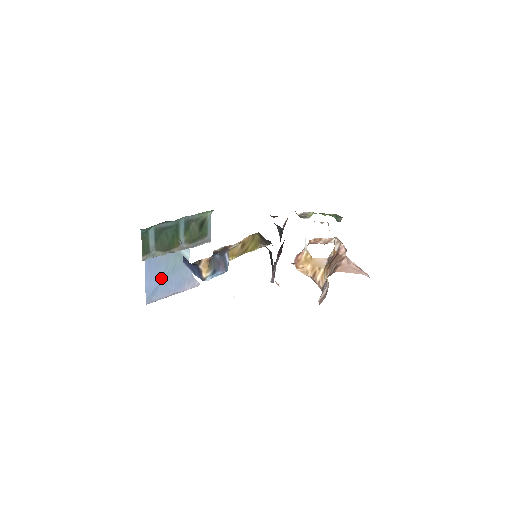
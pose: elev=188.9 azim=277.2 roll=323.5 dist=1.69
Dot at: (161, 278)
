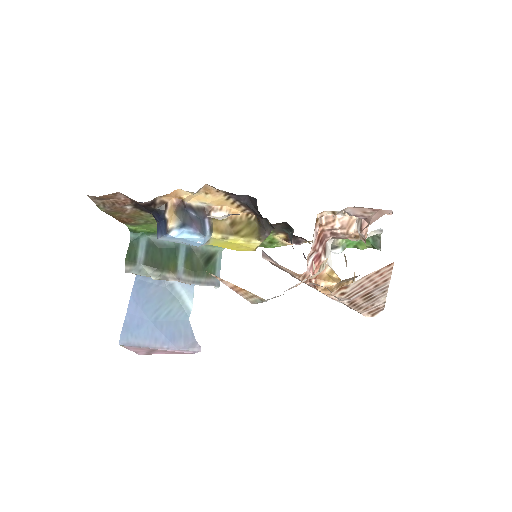
Dot at: (148, 318)
